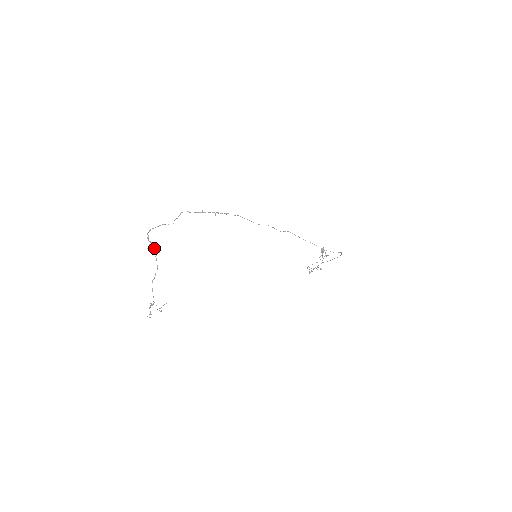
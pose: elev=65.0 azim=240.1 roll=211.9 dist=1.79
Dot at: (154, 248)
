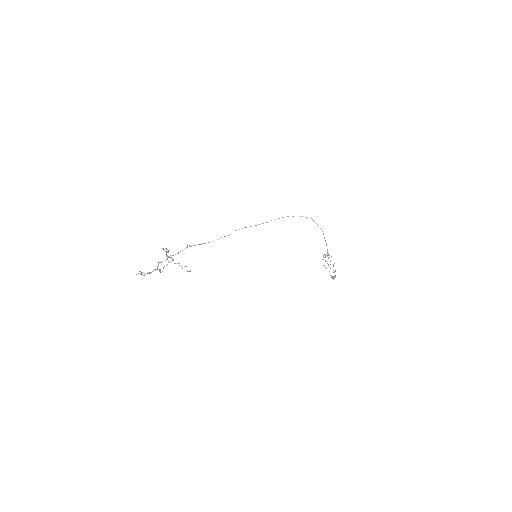
Dot at: occluded
